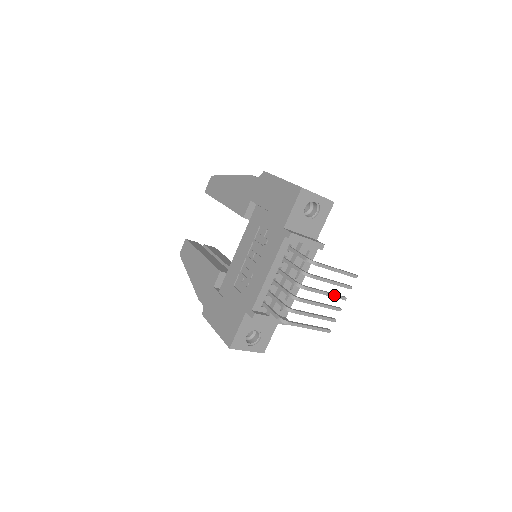
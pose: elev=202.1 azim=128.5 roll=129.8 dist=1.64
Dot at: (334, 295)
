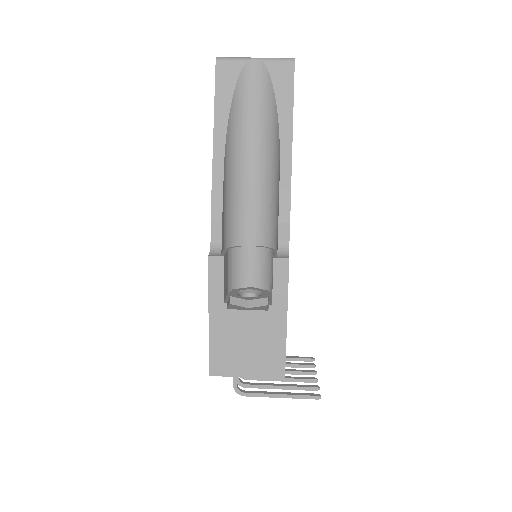
Dot at: (294, 381)
